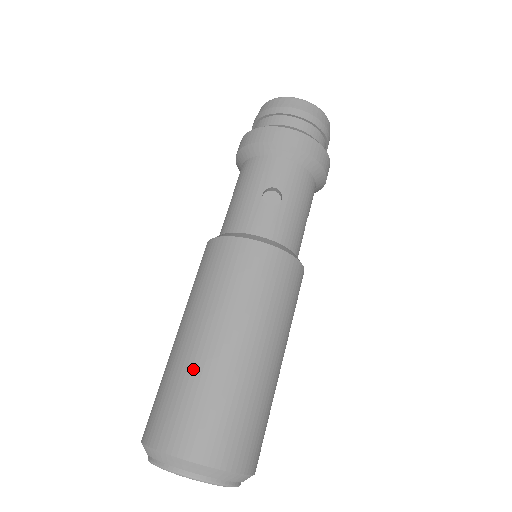
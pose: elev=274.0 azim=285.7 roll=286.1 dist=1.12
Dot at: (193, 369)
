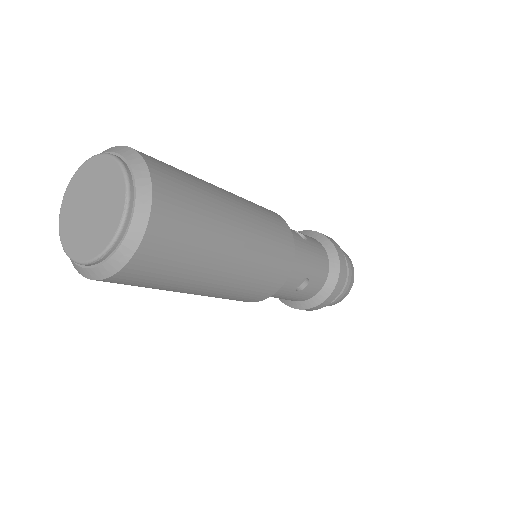
Dot at: occluded
